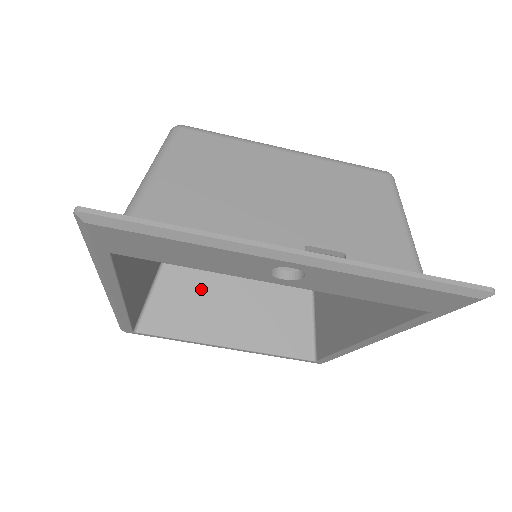
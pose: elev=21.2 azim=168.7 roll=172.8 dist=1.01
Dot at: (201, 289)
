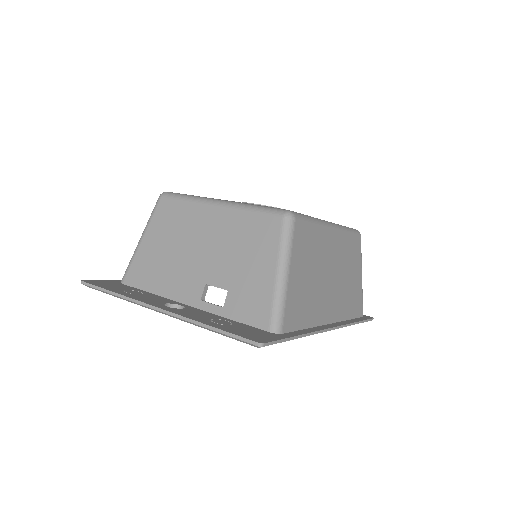
Dot at: occluded
